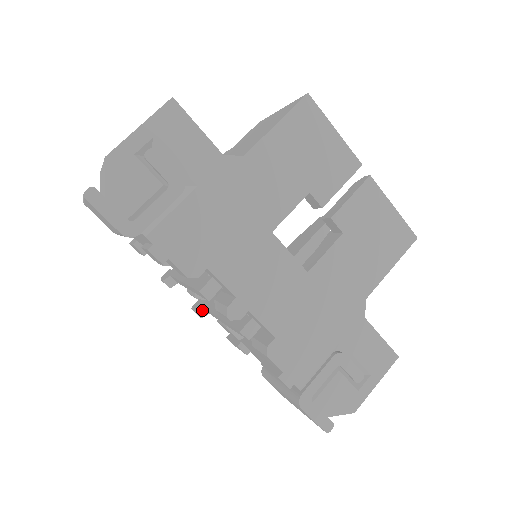
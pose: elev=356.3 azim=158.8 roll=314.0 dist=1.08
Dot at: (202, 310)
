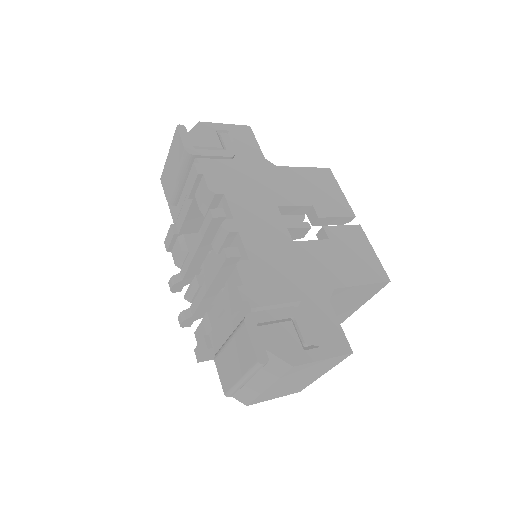
Dot at: (188, 311)
